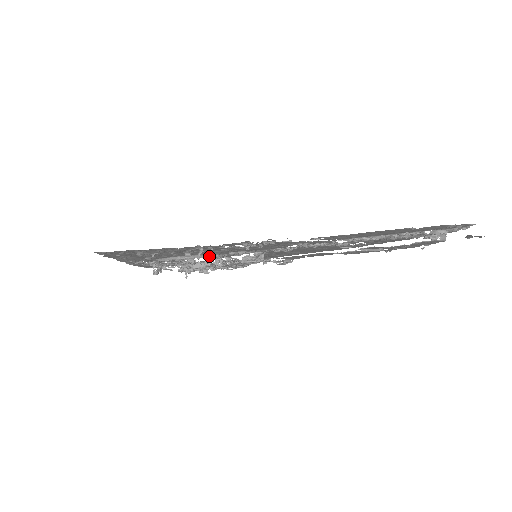
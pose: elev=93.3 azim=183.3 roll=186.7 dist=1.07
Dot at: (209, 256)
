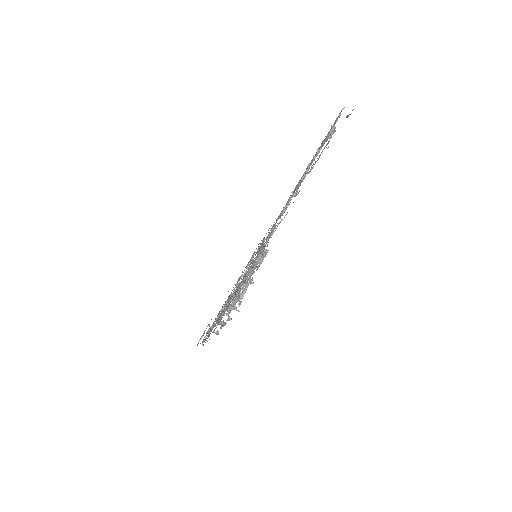
Dot at: (241, 283)
